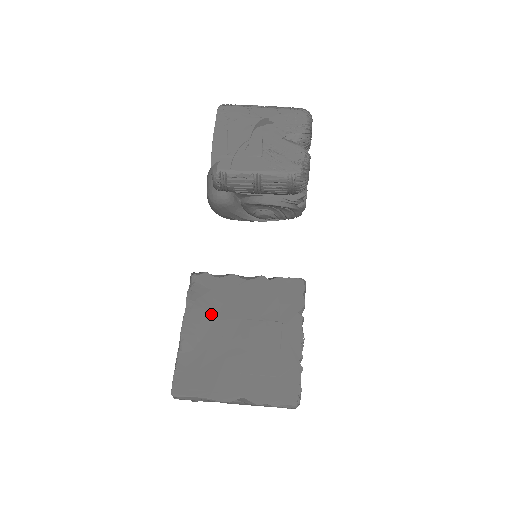
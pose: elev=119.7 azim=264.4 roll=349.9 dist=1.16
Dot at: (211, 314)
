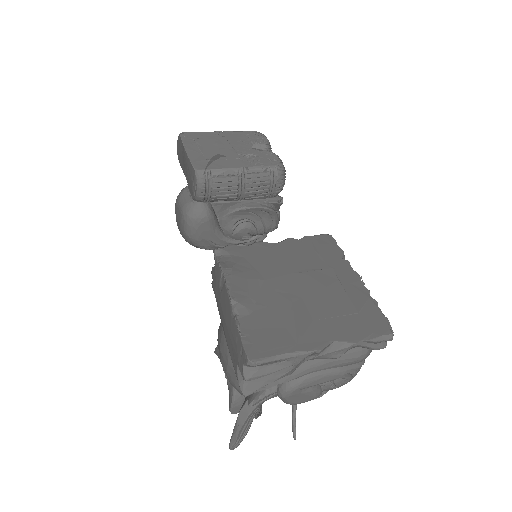
Dot at: (255, 276)
